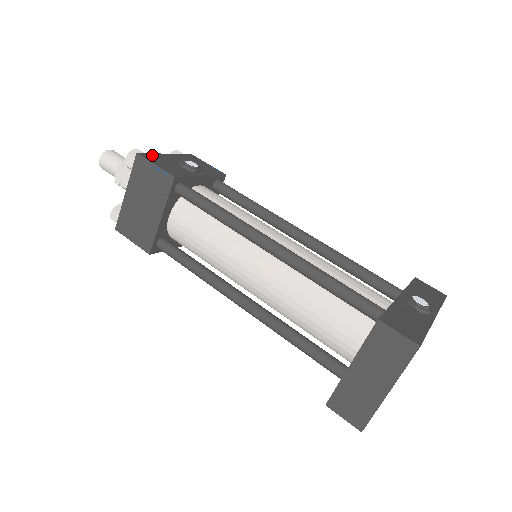
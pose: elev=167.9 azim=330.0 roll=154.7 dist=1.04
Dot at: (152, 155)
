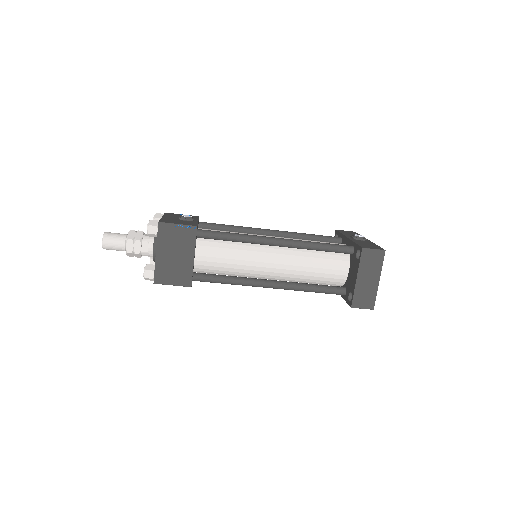
Dot at: (163, 220)
